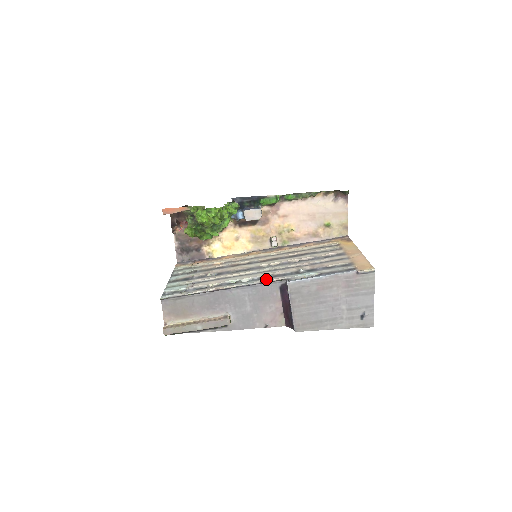
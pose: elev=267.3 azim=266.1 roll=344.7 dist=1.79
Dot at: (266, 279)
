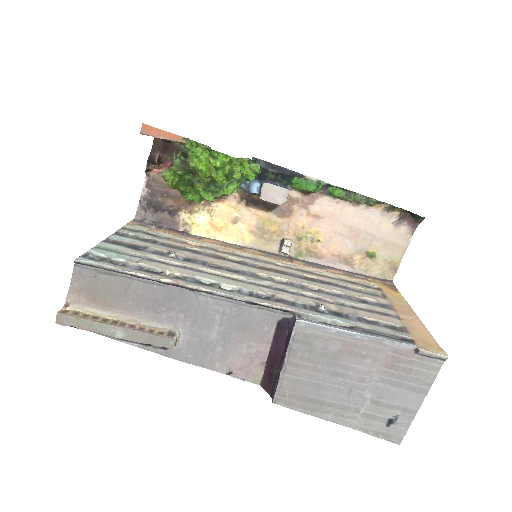
Dot at: (262, 299)
